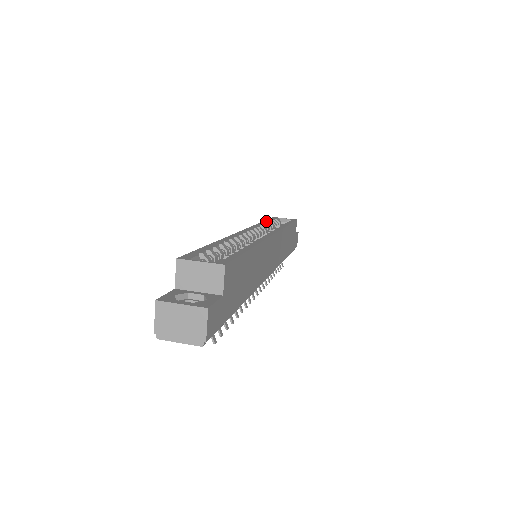
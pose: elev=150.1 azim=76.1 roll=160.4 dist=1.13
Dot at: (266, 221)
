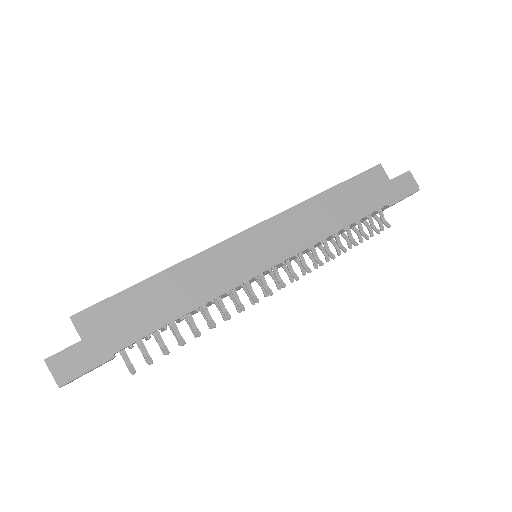
Dot at: occluded
